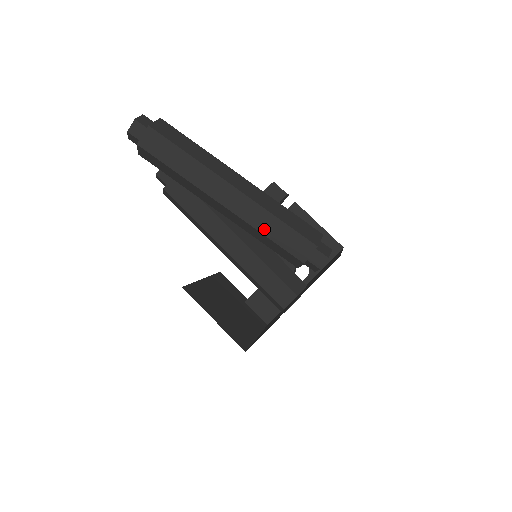
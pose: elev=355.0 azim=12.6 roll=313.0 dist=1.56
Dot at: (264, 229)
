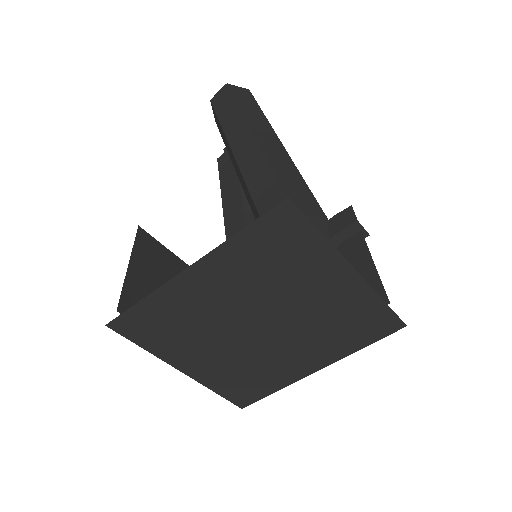
Dot at: (253, 183)
